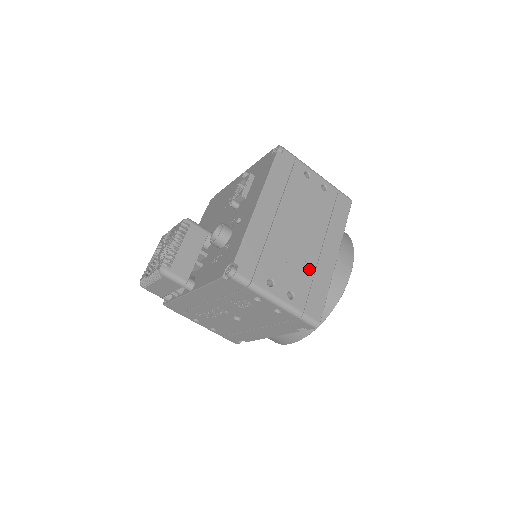
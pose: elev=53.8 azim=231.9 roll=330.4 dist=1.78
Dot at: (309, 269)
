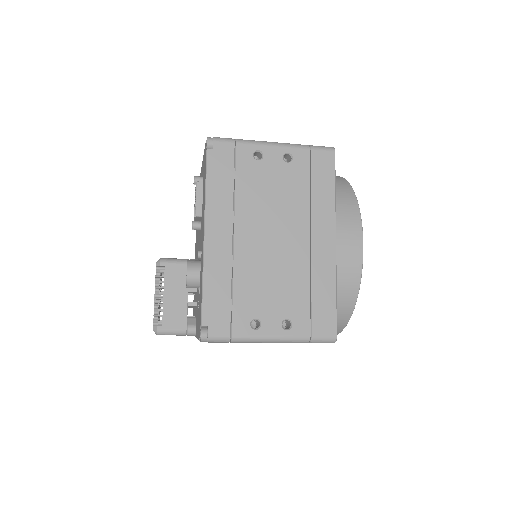
Dot at: (301, 279)
